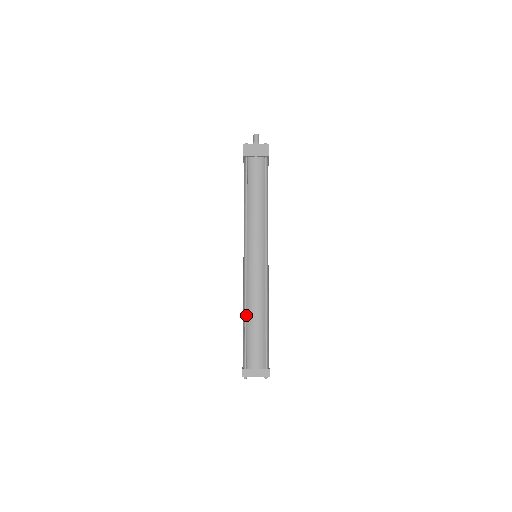
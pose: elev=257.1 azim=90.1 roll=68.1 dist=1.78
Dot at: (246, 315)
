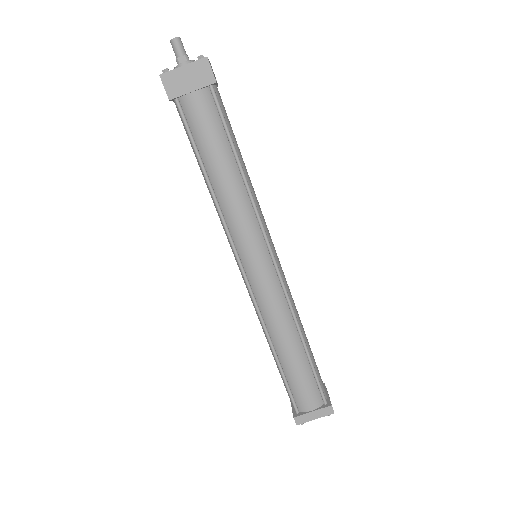
Dot at: (274, 350)
